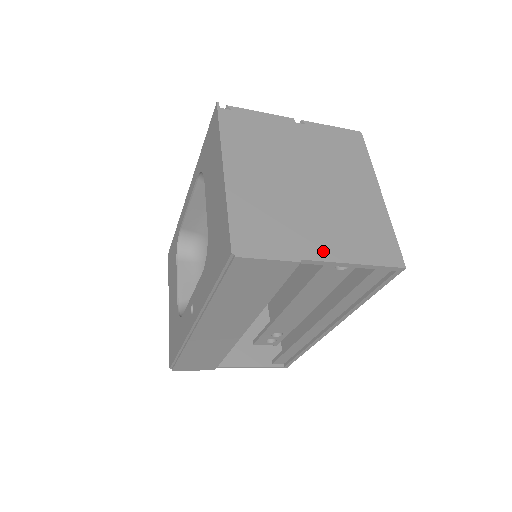
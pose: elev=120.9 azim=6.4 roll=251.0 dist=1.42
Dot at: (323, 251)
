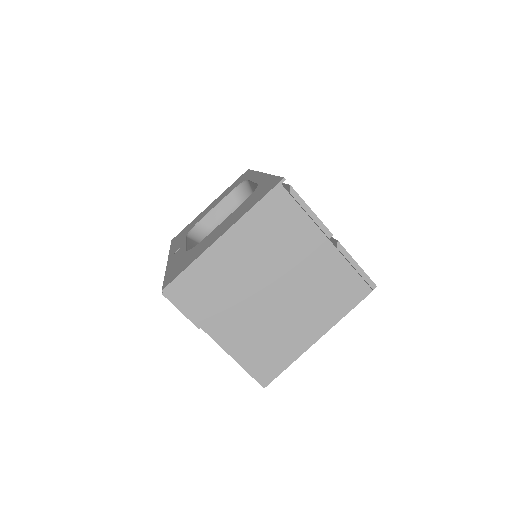
Dot at: (222, 335)
